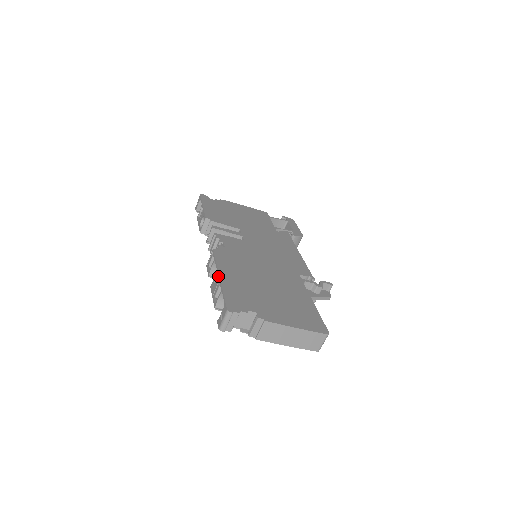
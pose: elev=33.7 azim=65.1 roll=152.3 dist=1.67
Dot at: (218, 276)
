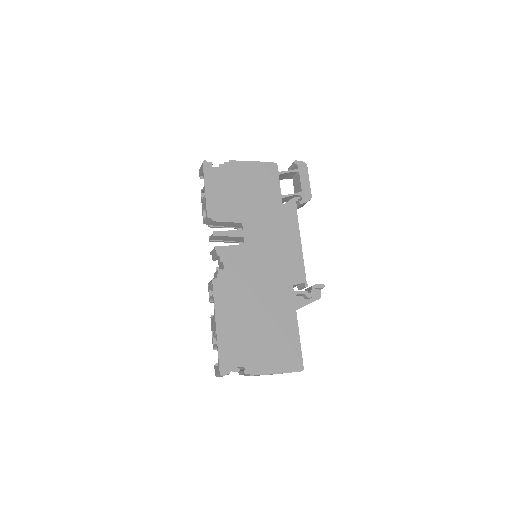
Dot at: (215, 324)
